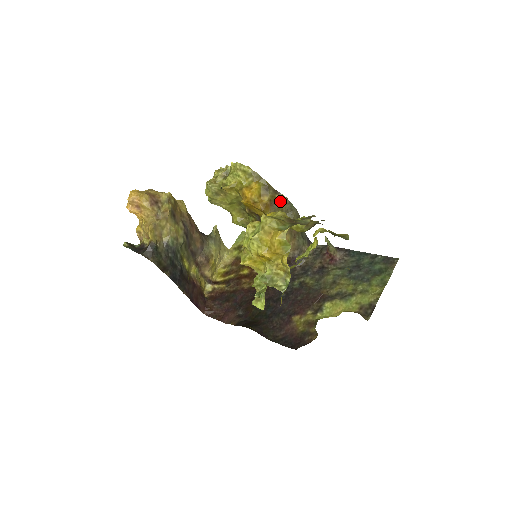
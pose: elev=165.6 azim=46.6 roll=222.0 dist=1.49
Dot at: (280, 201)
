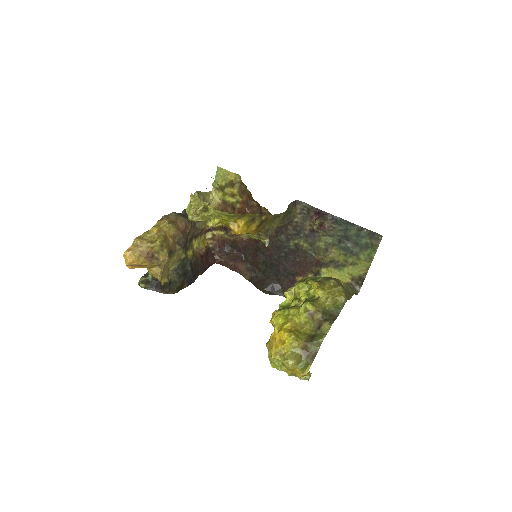
Dot at: (267, 218)
